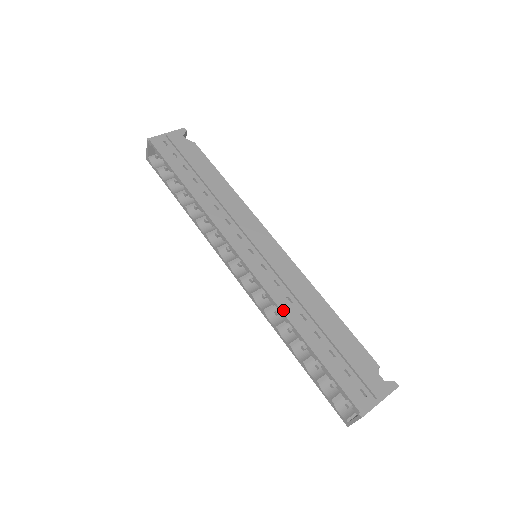
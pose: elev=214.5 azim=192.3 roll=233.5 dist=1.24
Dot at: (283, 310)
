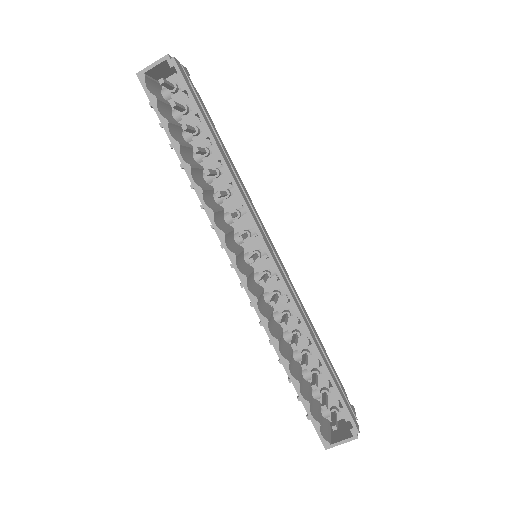
Dot at: (306, 323)
